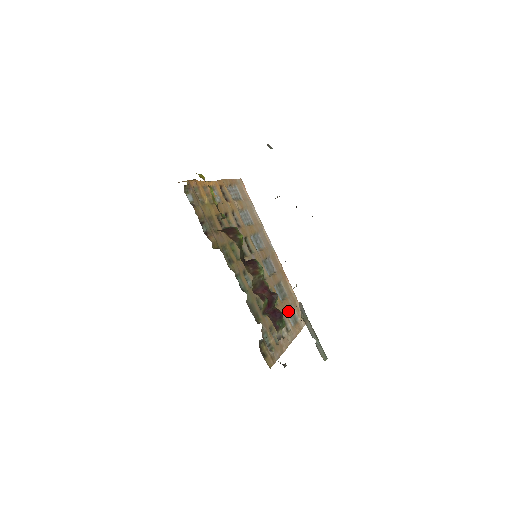
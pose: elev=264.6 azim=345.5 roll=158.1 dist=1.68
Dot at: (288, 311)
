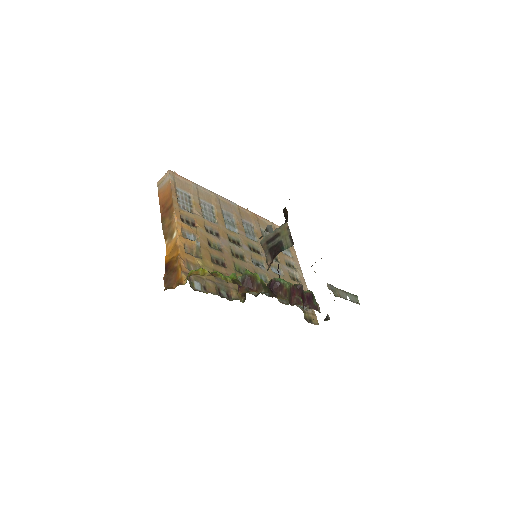
Dot at: occluded
